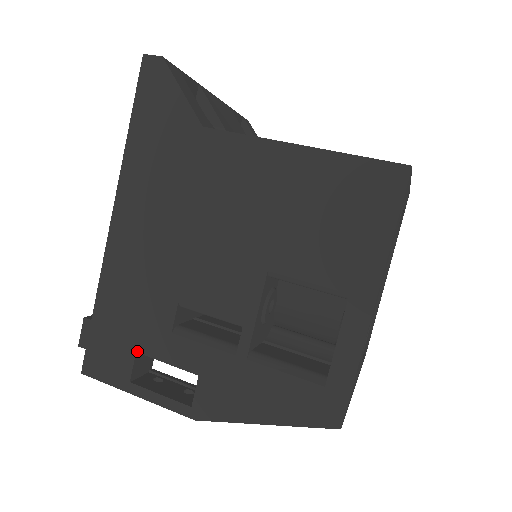
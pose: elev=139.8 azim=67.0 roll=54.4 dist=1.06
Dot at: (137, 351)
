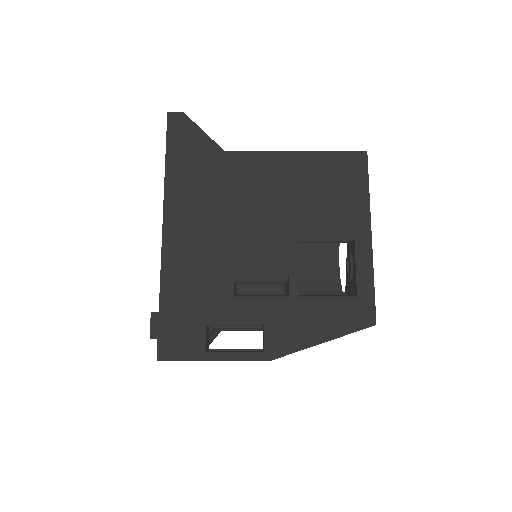
Dot at: (207, 324)
